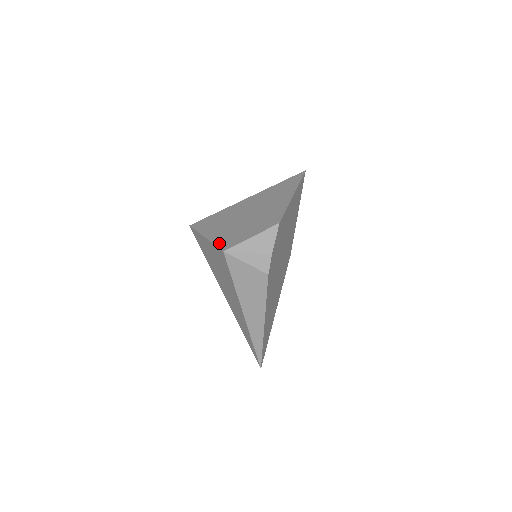
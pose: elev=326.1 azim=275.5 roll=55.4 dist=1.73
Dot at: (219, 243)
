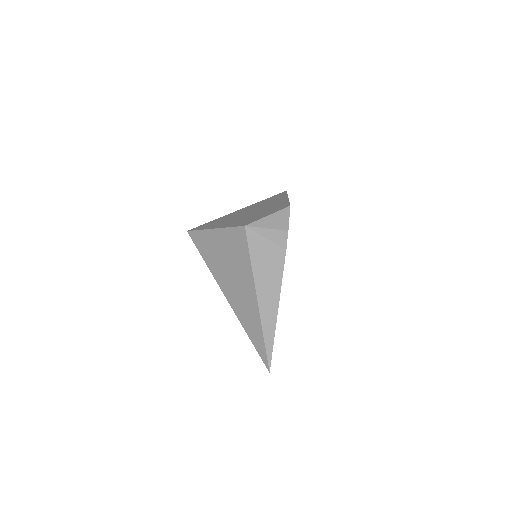
Dot at: (235, 225)
